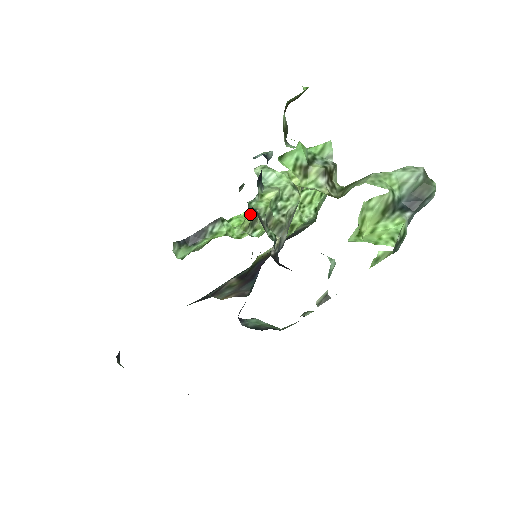
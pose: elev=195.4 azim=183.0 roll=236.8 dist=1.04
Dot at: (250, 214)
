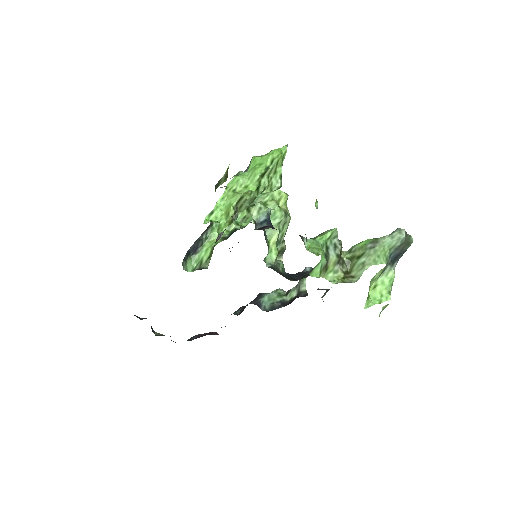
Dot at: (231, 208)
